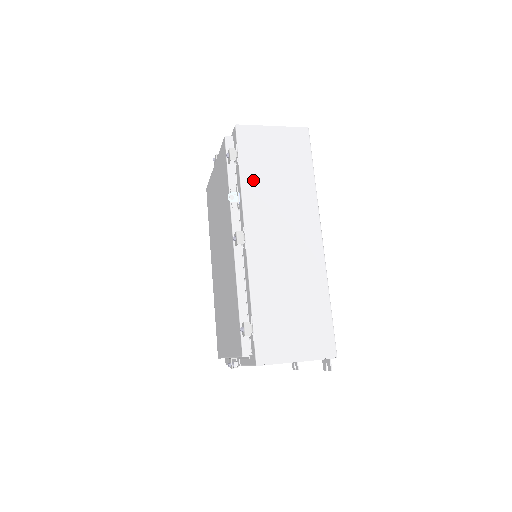
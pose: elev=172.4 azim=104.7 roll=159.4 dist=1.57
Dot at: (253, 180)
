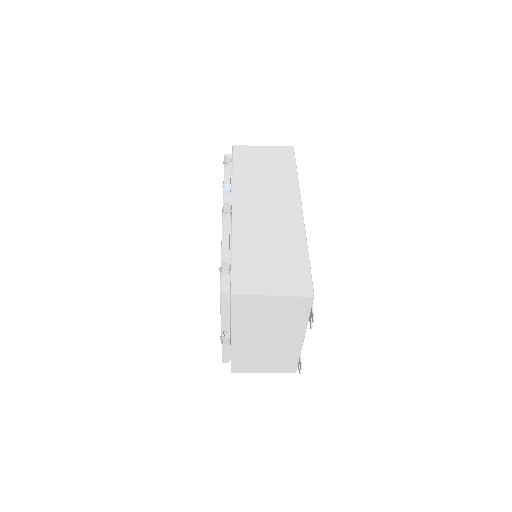
Dot at: (243, 175)
